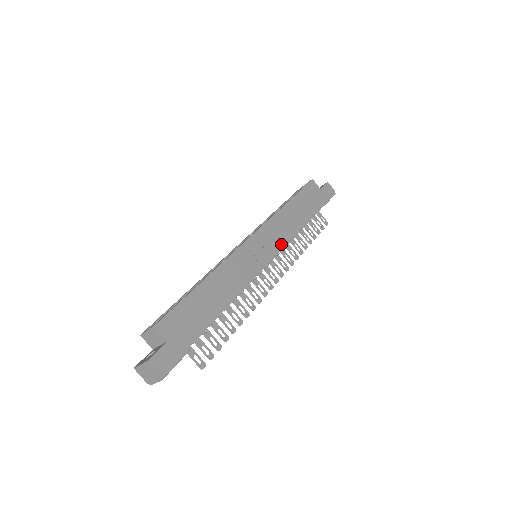
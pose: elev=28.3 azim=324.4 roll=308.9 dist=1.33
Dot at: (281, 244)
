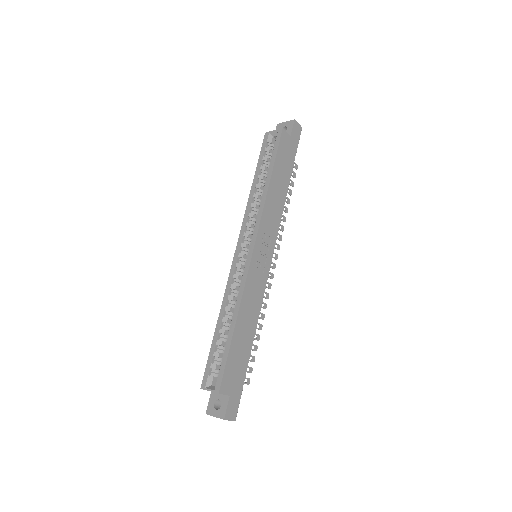
Dot at: (275, 235)
